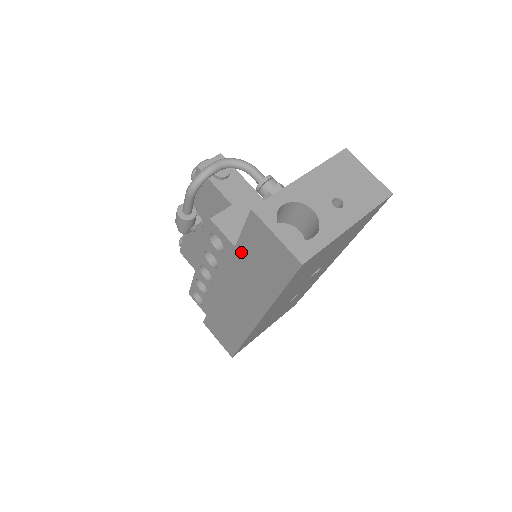
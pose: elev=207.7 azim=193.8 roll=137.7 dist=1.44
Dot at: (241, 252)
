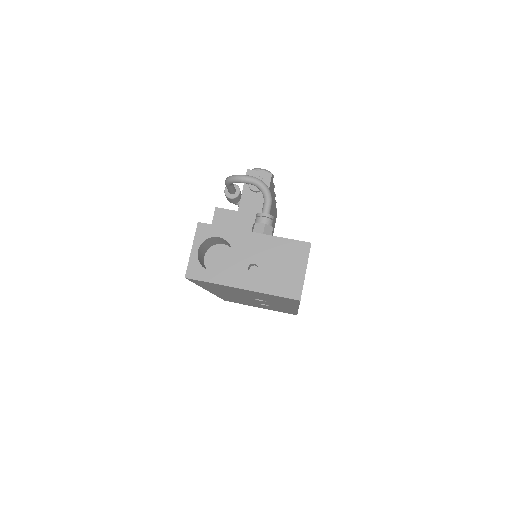
Dot at: occluded
